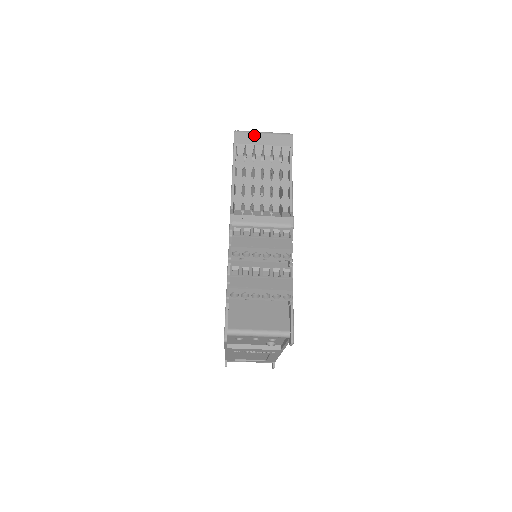
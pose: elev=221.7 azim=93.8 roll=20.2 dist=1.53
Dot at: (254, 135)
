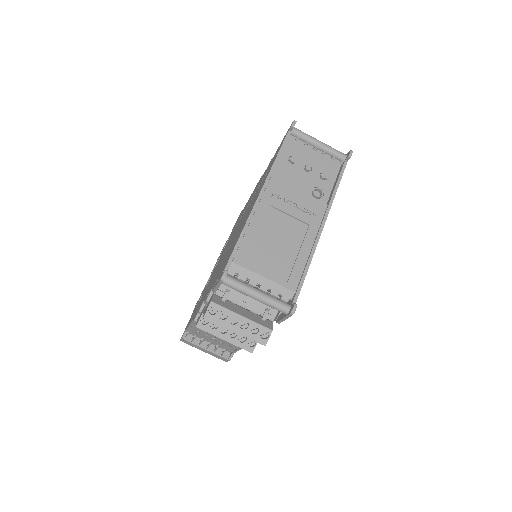
Dot at: occluded
